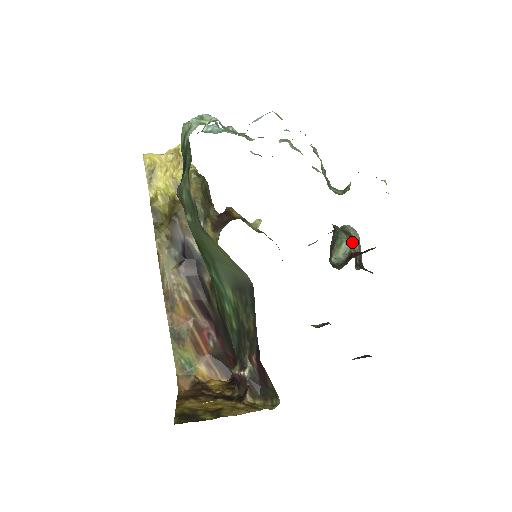
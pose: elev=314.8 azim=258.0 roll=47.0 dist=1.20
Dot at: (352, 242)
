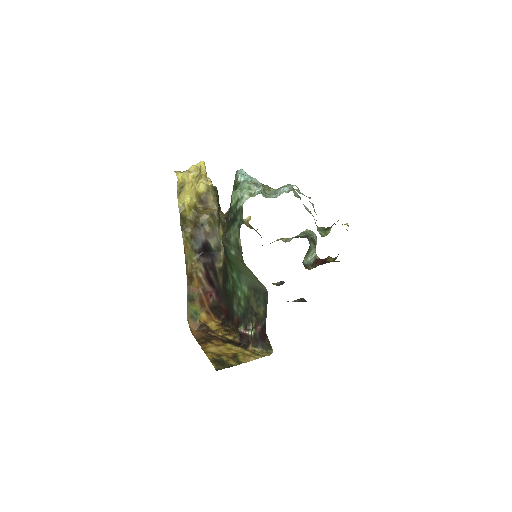
Dot at: occluded
